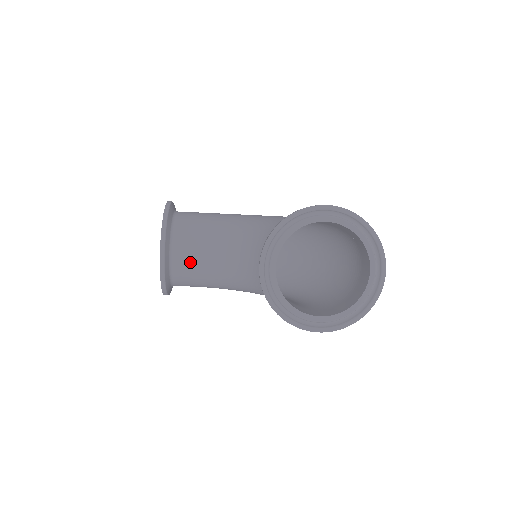
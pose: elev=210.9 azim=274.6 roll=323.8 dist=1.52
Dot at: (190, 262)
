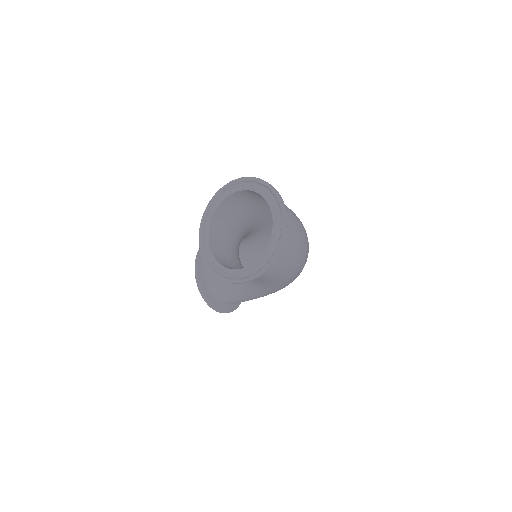
Dot at: occluded
